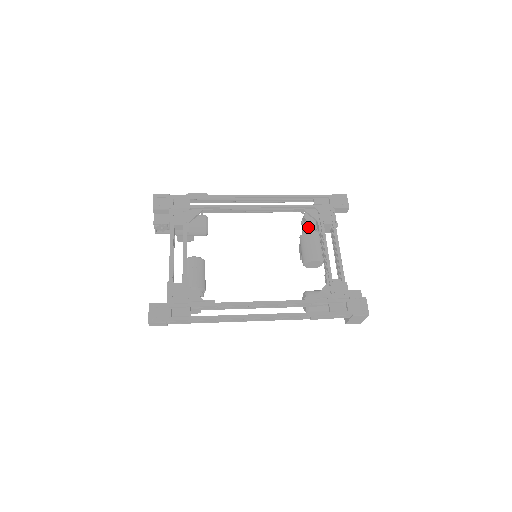
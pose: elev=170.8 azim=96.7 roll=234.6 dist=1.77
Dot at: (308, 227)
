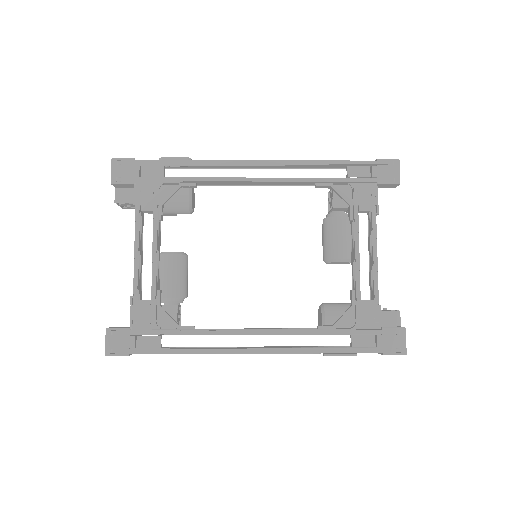
Dot at: (335, 209)
